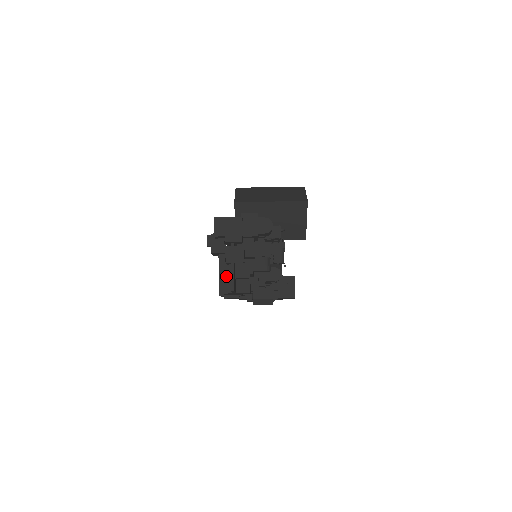
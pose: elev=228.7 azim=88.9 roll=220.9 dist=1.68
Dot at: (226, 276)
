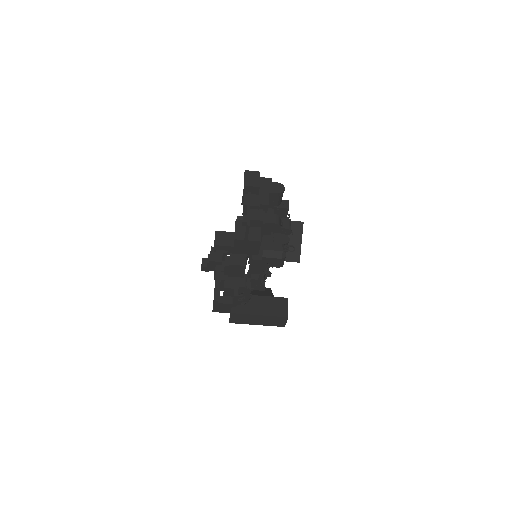
Dot at: (239, 226)
